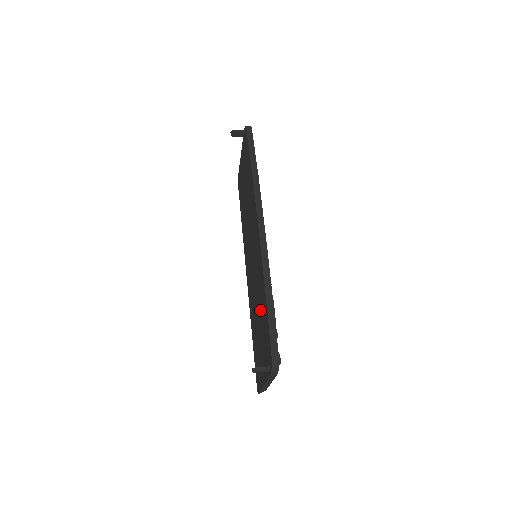
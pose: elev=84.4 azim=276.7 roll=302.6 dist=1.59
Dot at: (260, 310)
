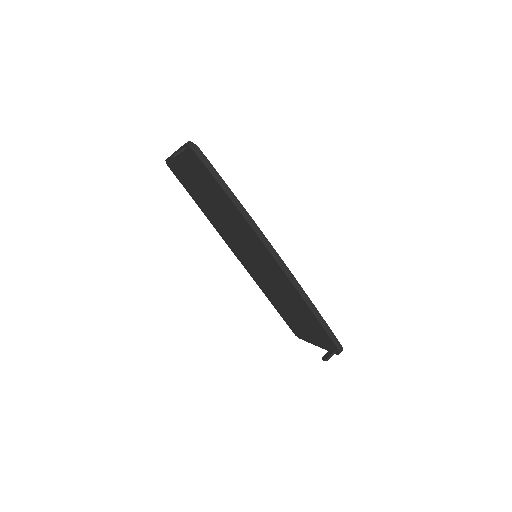
Dot at: (296, 309)
